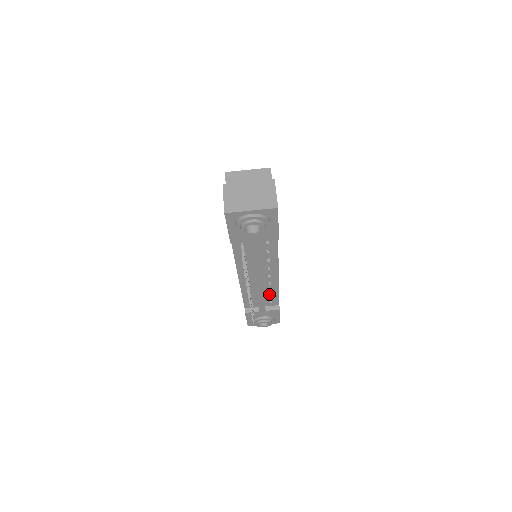
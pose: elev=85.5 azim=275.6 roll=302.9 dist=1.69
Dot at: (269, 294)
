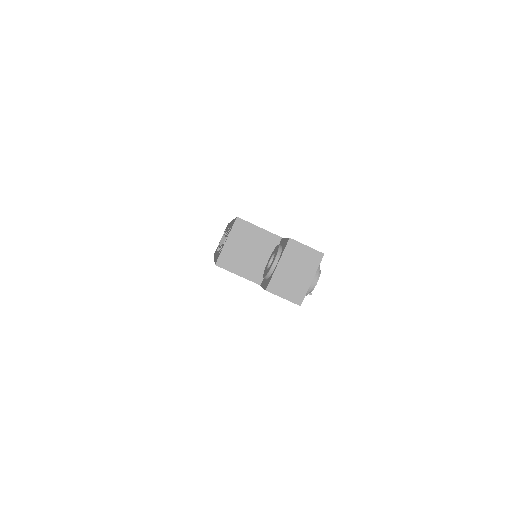
Dot at: occluded
